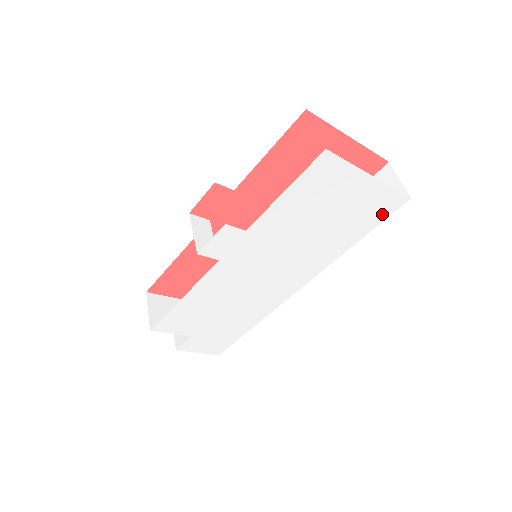
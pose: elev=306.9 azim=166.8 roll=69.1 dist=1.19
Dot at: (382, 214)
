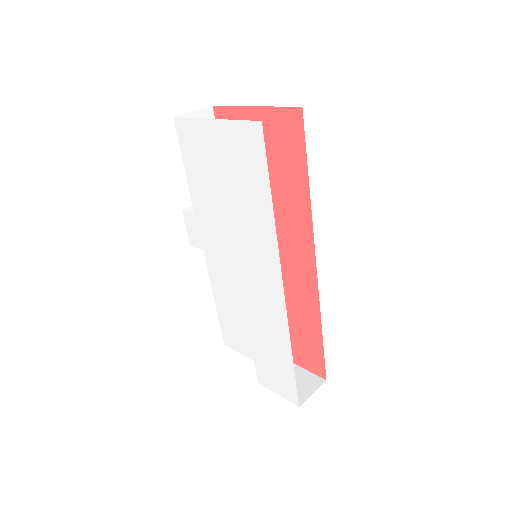
Dot at: (258, 154)
